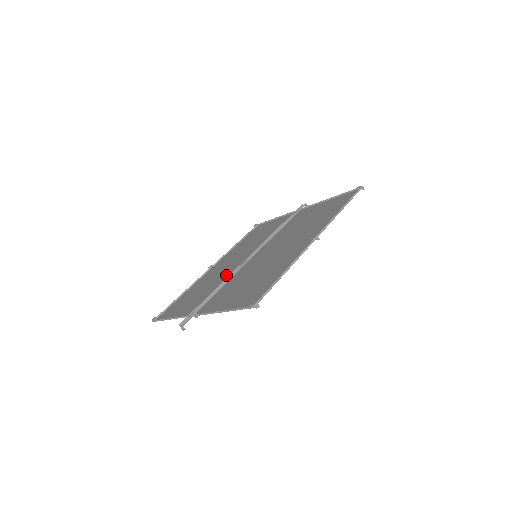
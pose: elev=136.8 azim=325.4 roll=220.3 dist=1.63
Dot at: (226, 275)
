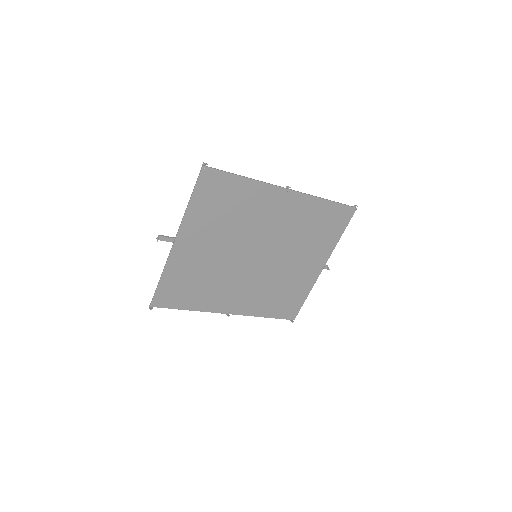
Dot at: (226, 269)
